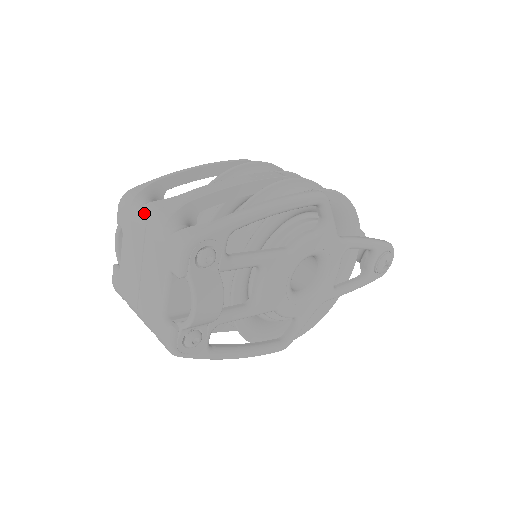
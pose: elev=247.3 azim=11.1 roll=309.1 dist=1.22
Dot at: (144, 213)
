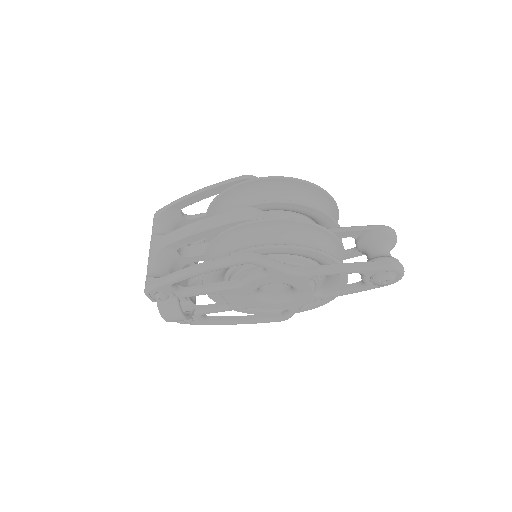
Dot at: (150, 244)
